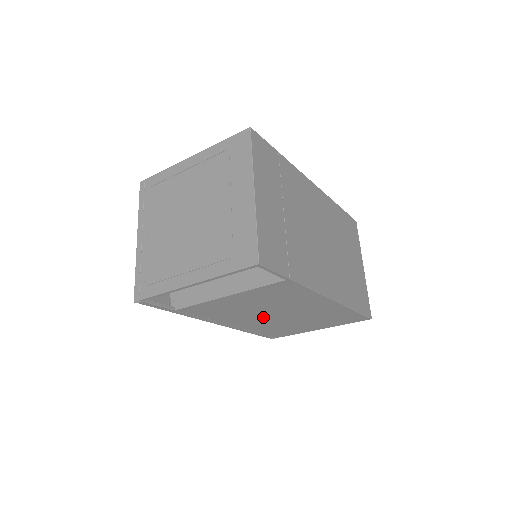
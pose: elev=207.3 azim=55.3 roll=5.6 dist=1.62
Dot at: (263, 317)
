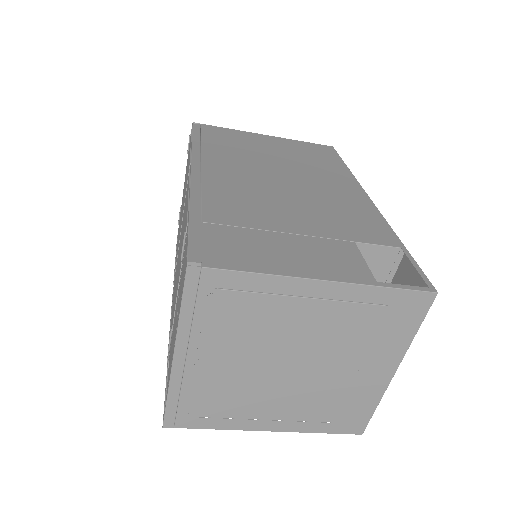
Dot at: occluded
